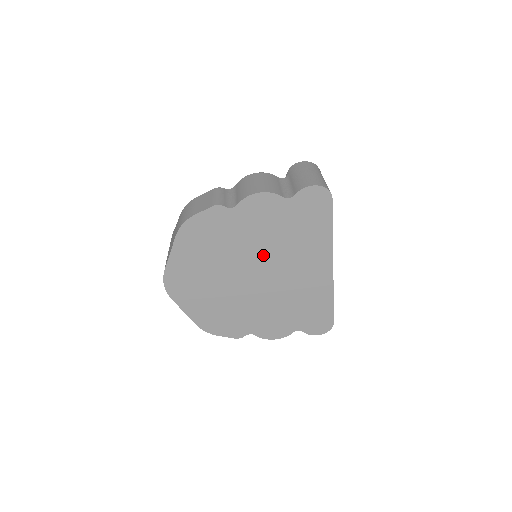
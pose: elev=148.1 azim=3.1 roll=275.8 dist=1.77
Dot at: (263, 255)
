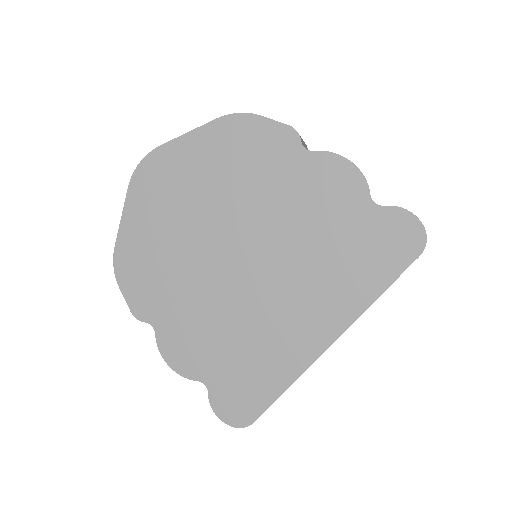
Dot at: (275, 241)
